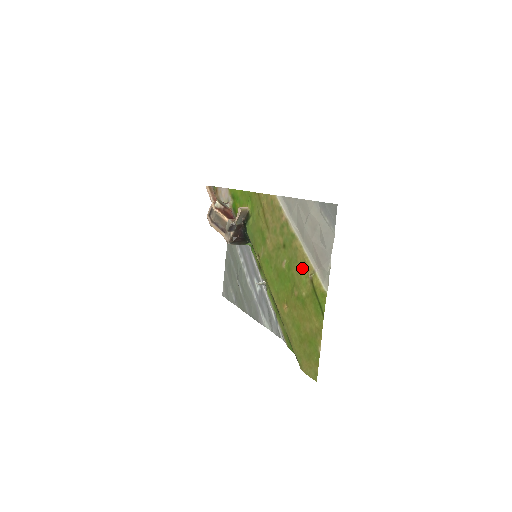
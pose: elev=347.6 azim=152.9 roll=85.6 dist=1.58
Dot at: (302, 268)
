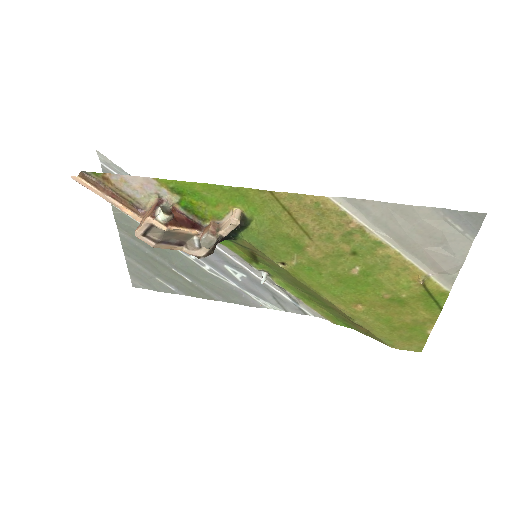
Dot at: (401, 274)
